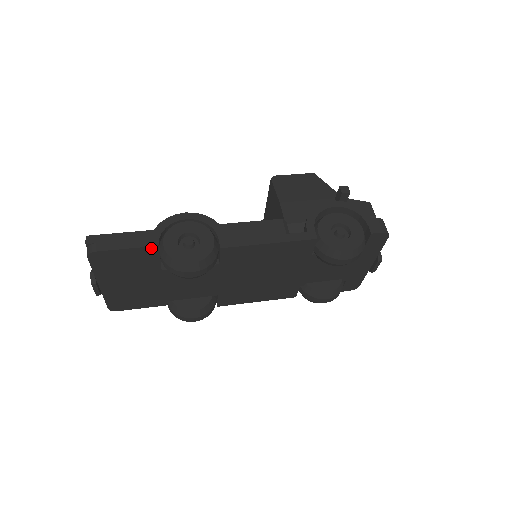
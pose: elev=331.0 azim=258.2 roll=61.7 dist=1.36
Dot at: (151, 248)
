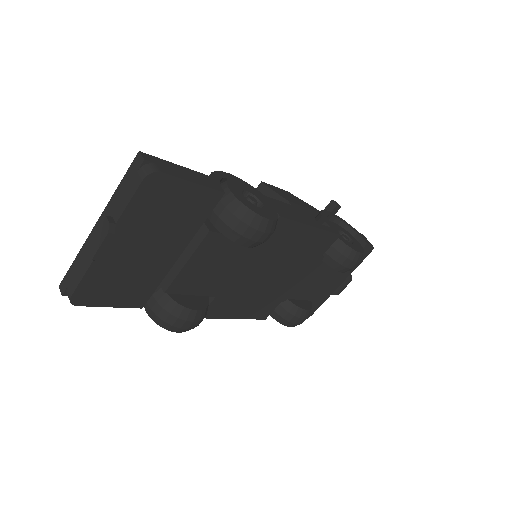
Dot at: (215, 194)
